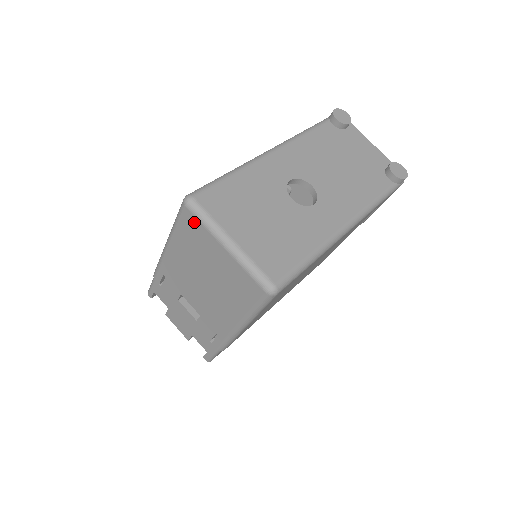
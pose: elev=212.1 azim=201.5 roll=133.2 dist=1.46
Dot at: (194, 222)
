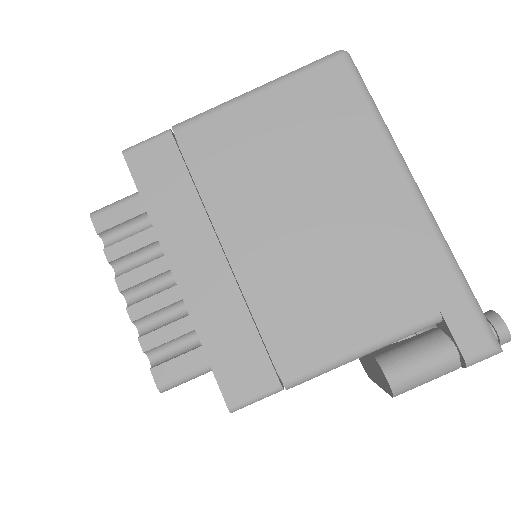
Dot at: occluded
